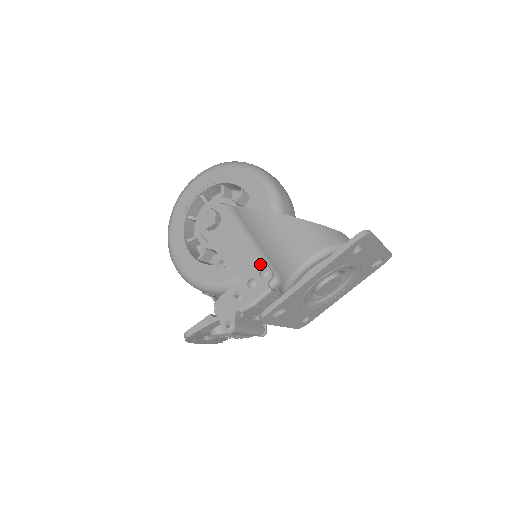
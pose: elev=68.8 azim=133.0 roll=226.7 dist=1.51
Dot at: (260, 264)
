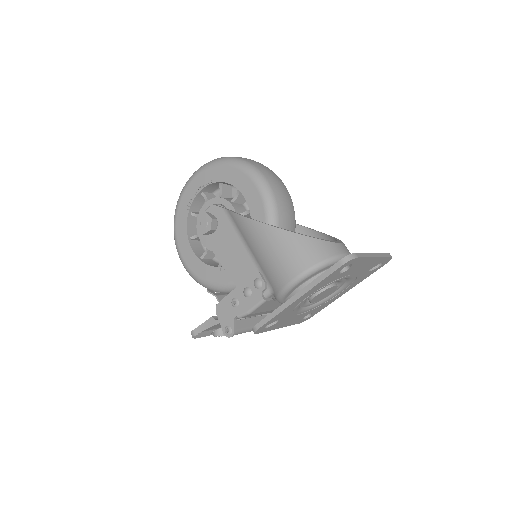
Dot at: (254, 274)
